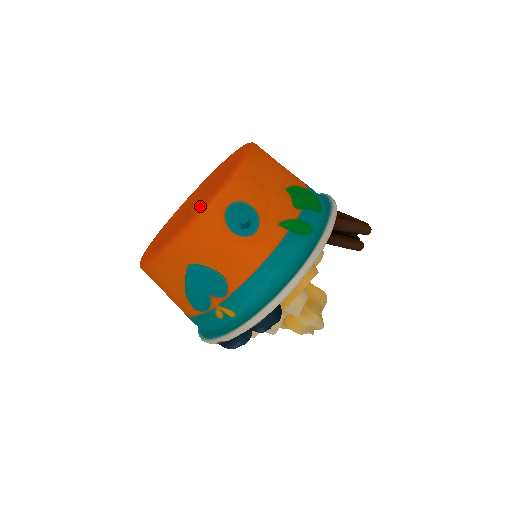
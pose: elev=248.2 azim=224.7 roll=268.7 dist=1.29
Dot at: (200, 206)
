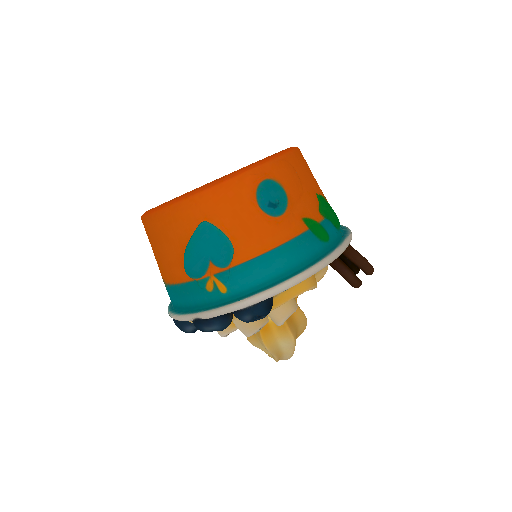
Dot at: occluded
